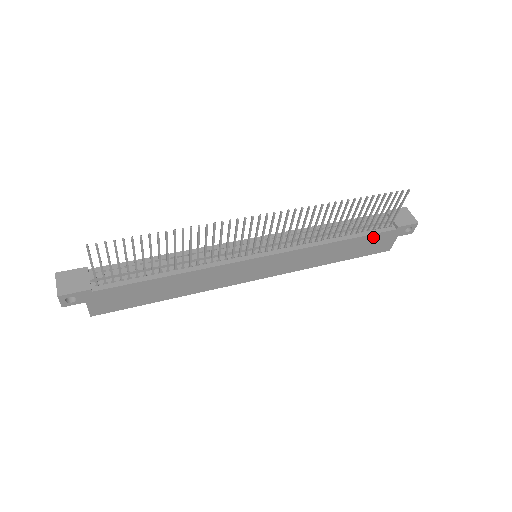
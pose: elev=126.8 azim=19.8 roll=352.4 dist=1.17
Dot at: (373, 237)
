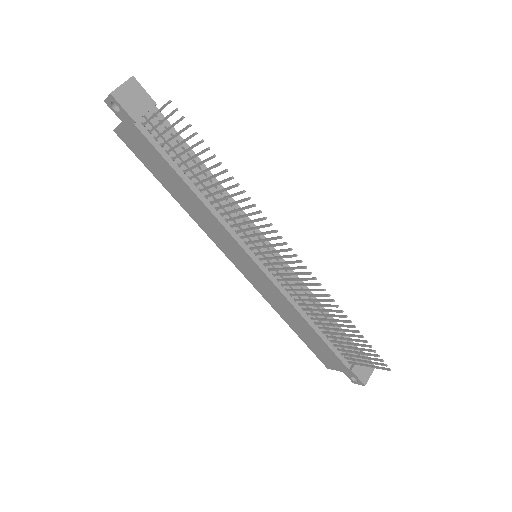
Dot at: (331, 352)
